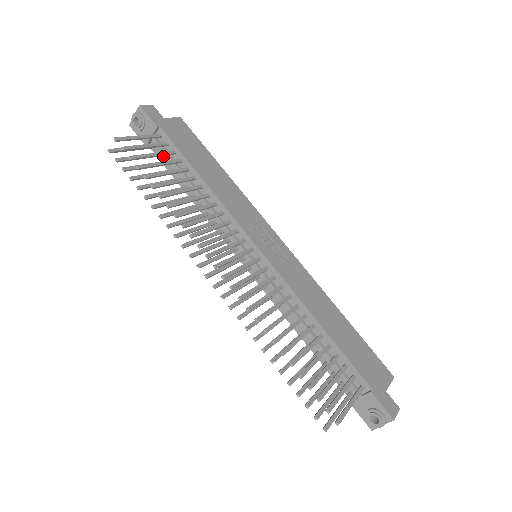
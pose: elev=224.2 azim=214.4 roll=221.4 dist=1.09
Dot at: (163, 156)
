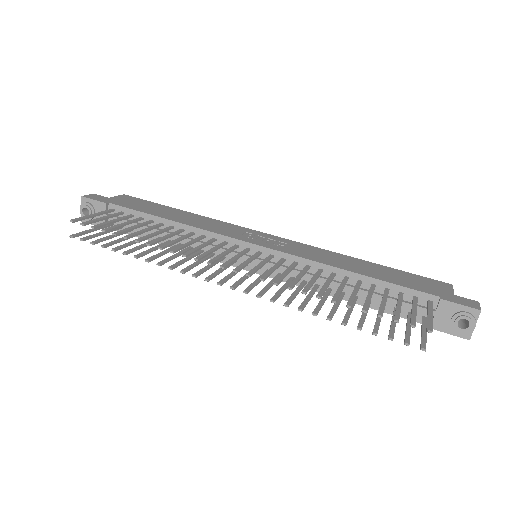
Dot at: (124, 227)
